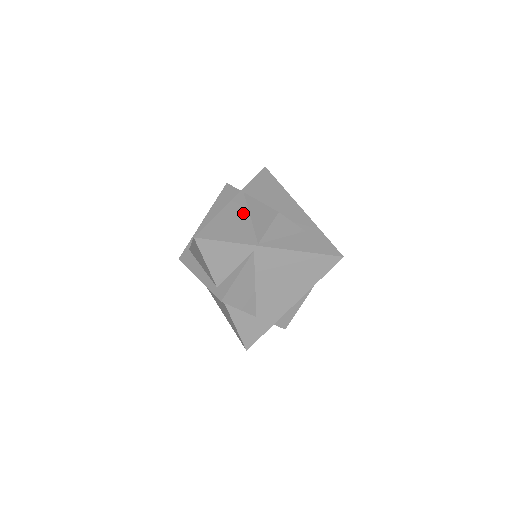
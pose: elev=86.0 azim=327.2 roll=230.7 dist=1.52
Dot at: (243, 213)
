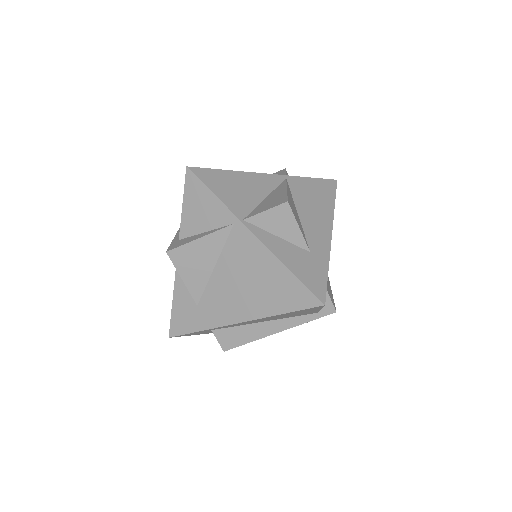
Dot at: (263, 189)
